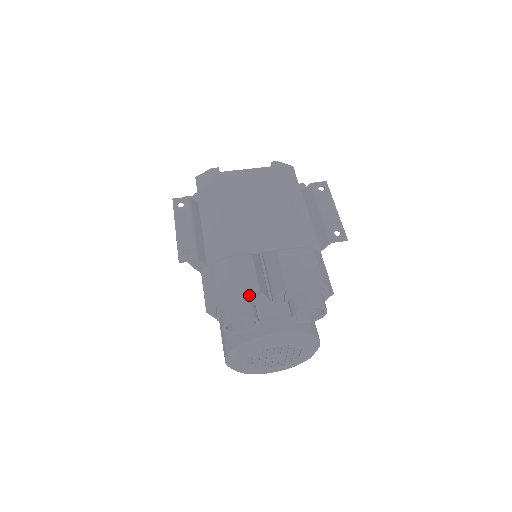
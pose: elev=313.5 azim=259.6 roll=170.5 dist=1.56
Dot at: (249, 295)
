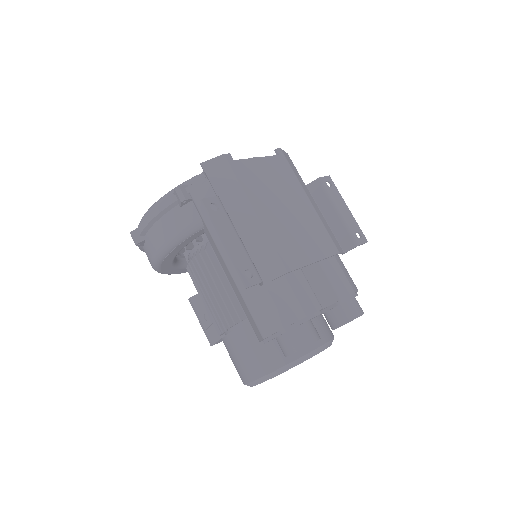
Dot at: (315, 315)
